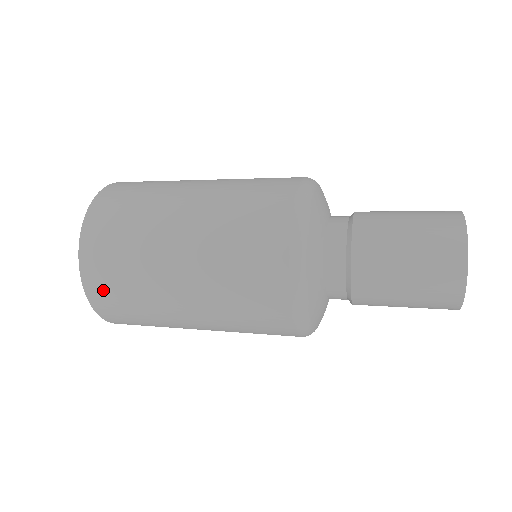
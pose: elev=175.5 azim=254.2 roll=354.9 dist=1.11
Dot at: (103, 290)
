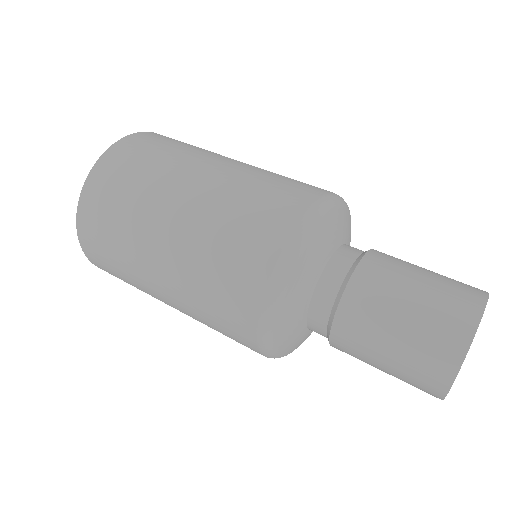
Dot at: (92, 224)
